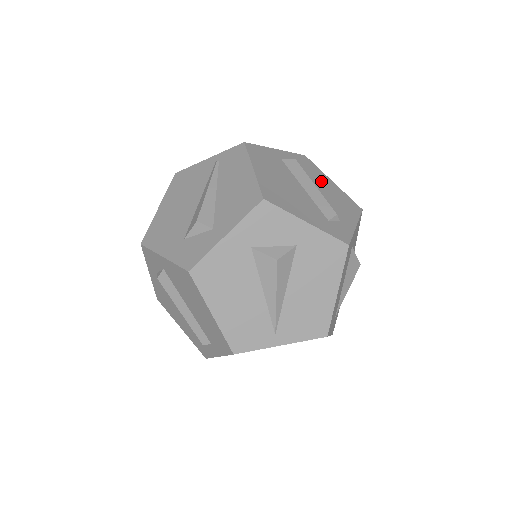
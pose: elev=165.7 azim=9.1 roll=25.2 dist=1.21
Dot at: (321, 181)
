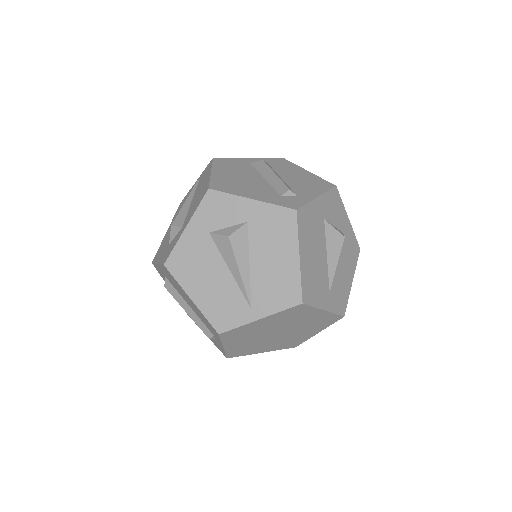
Dot at: (292, 172)
